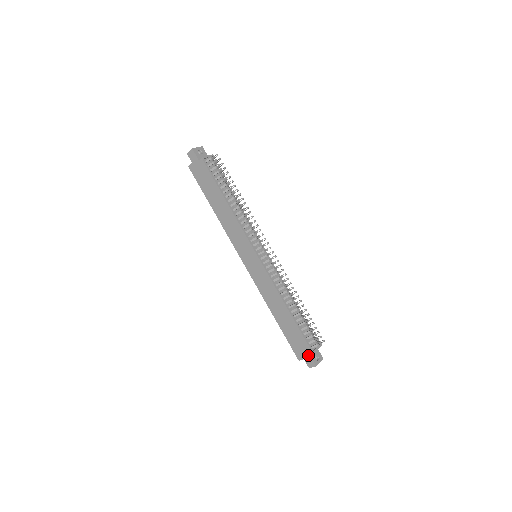
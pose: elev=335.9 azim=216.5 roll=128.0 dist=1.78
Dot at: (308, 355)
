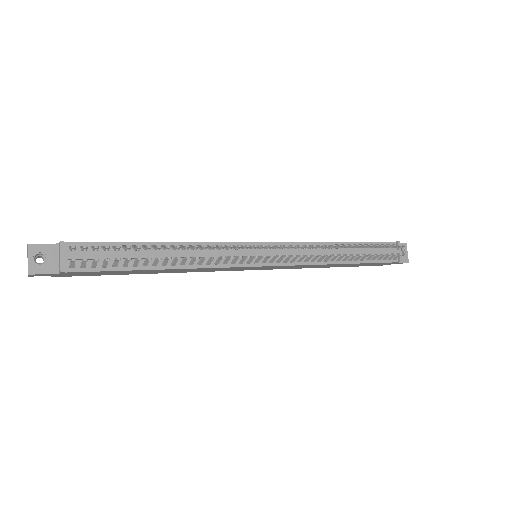
Dot at: occluded
